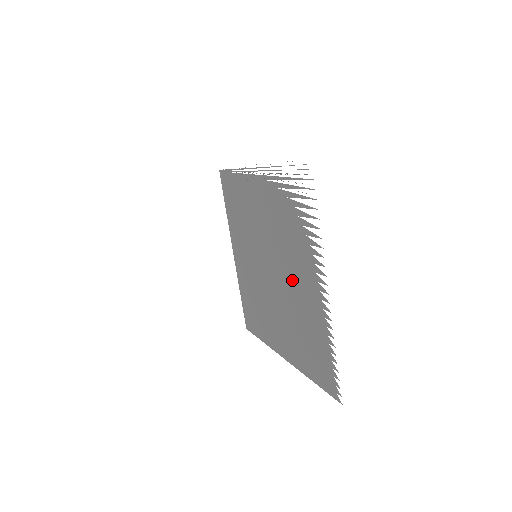
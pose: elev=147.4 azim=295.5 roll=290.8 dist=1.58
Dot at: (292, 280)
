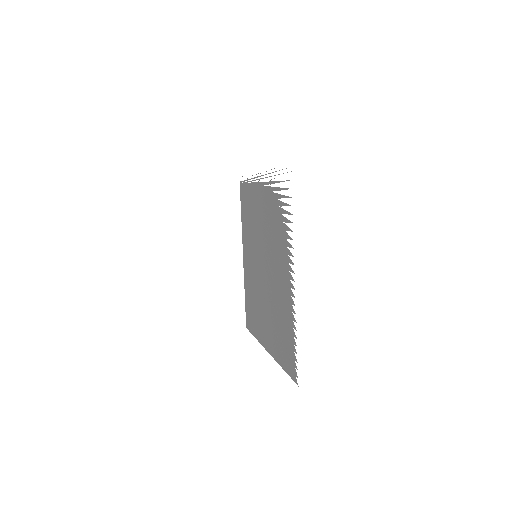
Dot at: (275, 273)
